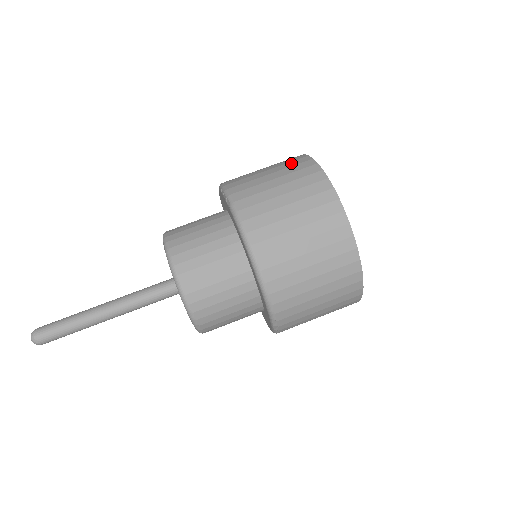
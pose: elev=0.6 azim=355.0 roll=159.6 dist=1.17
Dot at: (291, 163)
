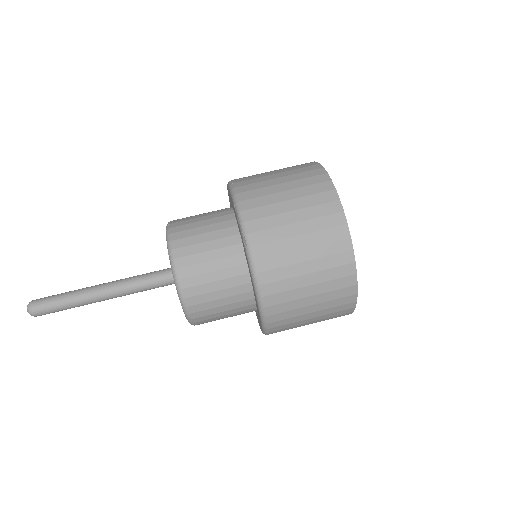
Dot at: (316, 198)
